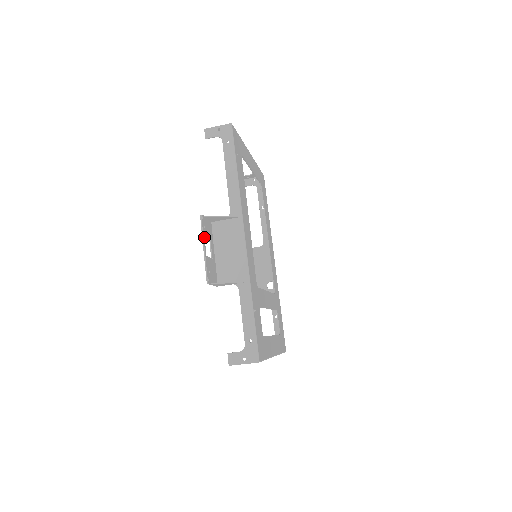
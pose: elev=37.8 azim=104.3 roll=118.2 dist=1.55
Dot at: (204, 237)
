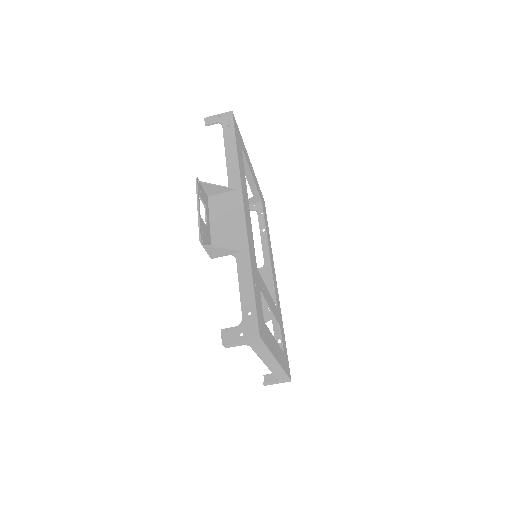
Dot at: occluded
